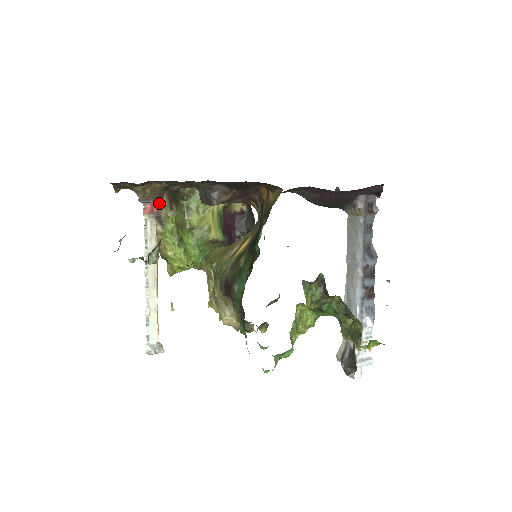
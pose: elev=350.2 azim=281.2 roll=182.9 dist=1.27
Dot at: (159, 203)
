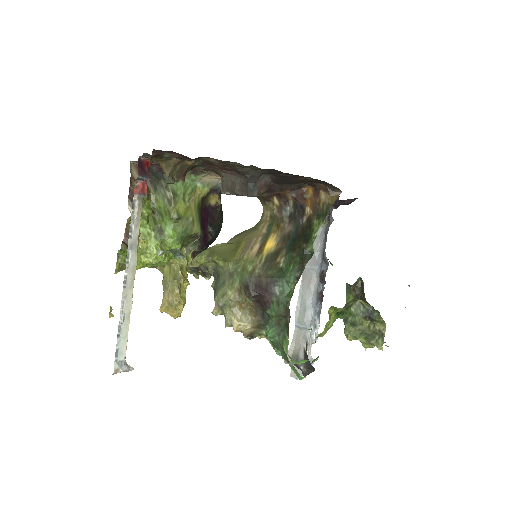
Dot at: (132, 182)
